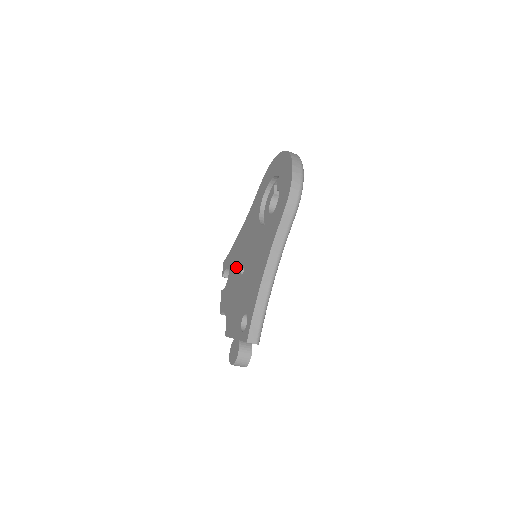
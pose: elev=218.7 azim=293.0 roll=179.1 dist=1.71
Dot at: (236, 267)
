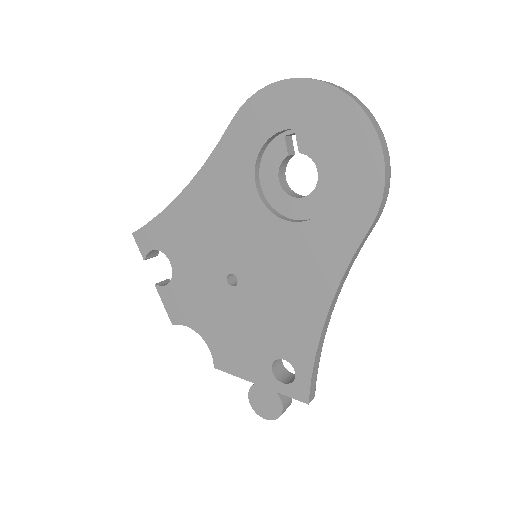
Dot at: (200, 263)
